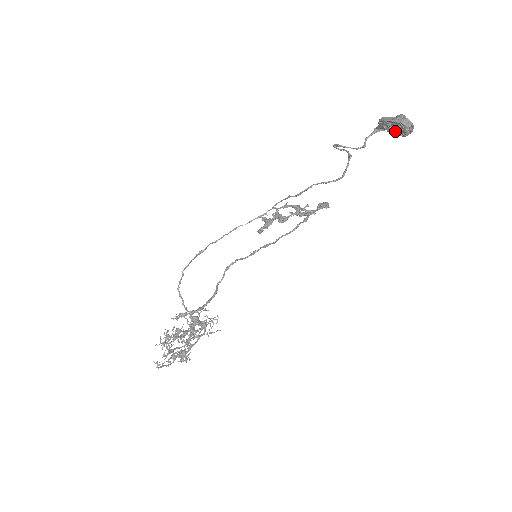
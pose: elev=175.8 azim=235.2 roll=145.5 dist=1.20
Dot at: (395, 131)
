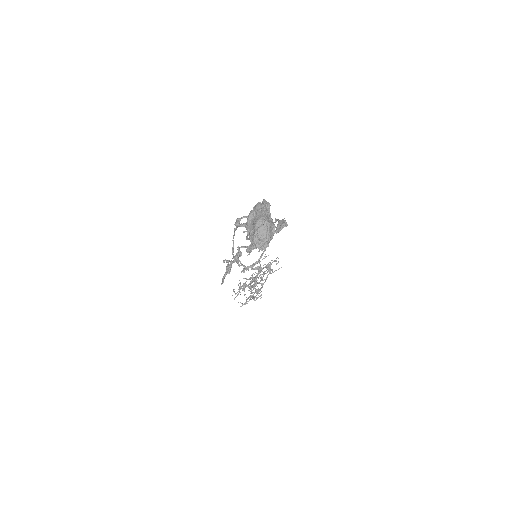
Dot at: occluded
